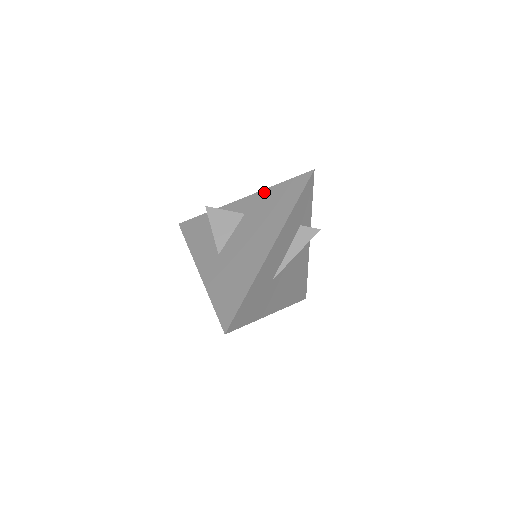
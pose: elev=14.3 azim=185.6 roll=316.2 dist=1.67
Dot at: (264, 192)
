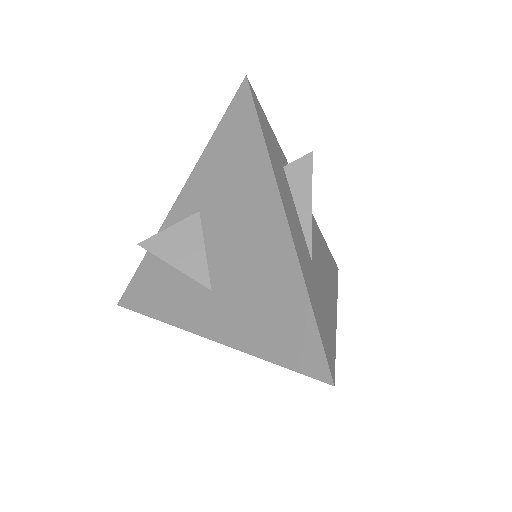
Dot at: (201, 163)
